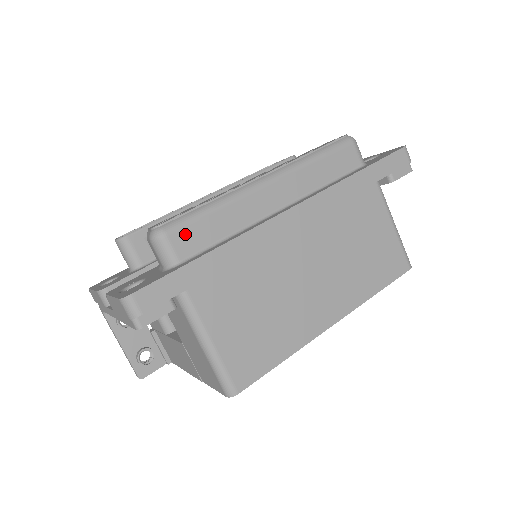
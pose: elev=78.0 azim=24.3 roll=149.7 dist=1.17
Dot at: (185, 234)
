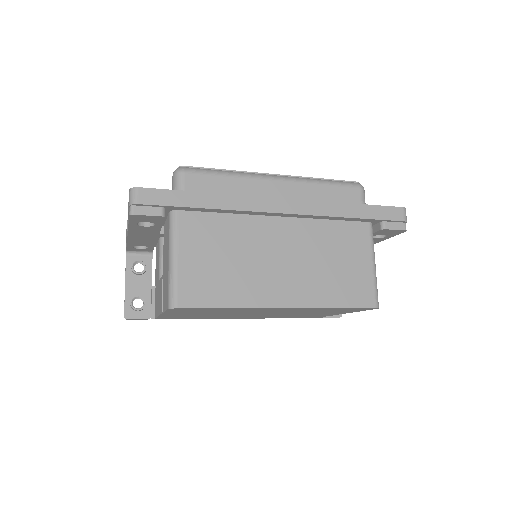
Dot at: (197, 178)
